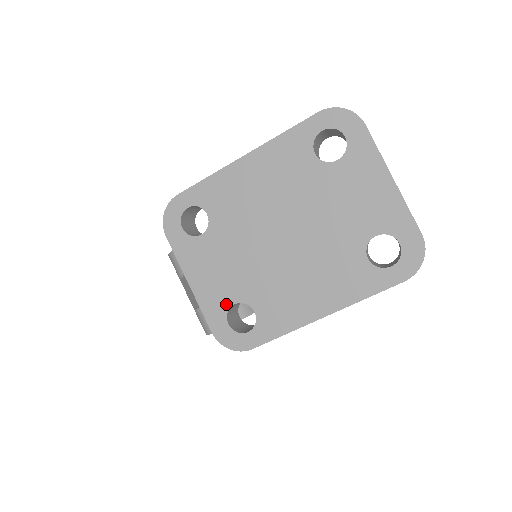
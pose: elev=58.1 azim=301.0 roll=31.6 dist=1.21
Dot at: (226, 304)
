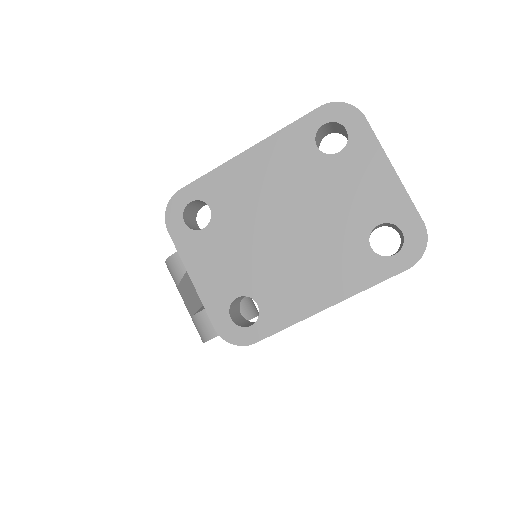
Dot at: (228, 298)
